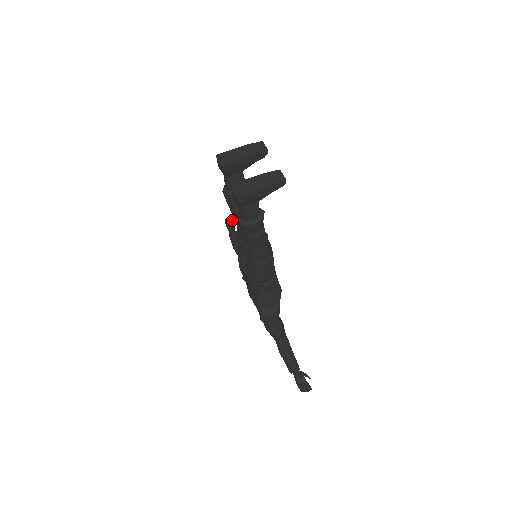
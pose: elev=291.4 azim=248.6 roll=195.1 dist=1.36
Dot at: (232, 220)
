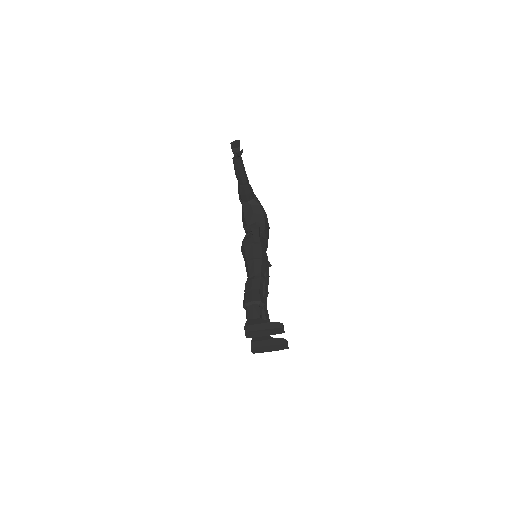
Dot at: (239, 144)
